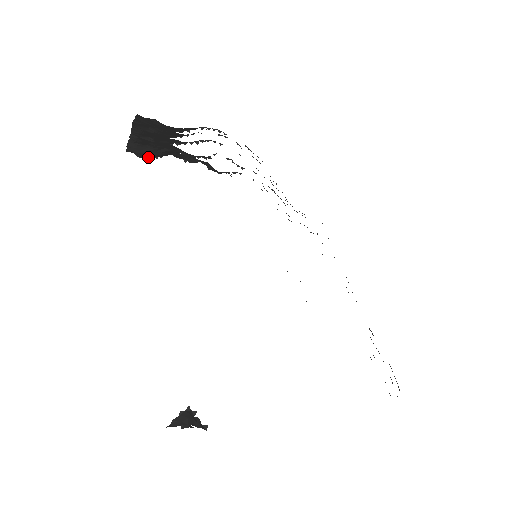
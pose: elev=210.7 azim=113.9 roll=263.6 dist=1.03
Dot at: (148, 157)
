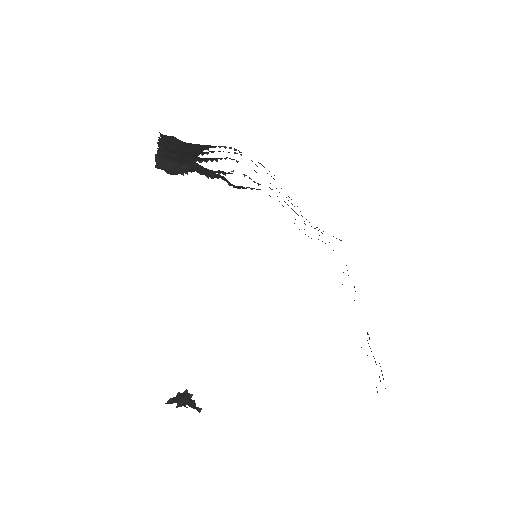
Dot at: (175, 173)
